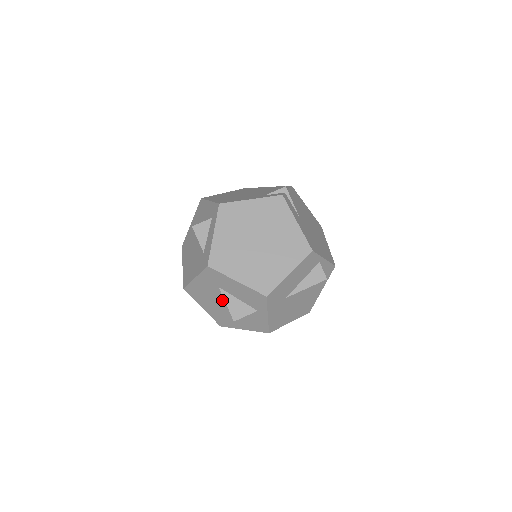
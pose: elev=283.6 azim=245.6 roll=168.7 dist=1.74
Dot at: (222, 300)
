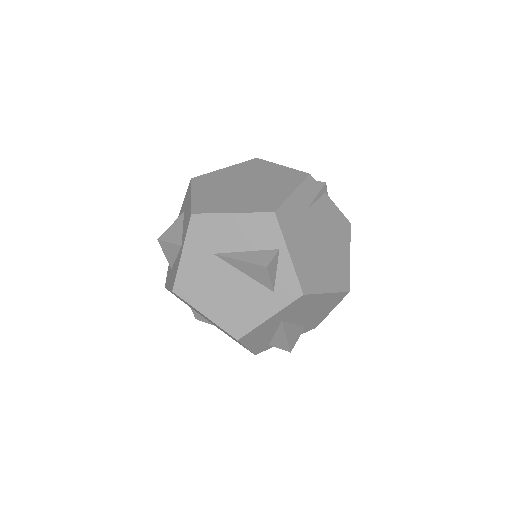
Dot at: occluded
